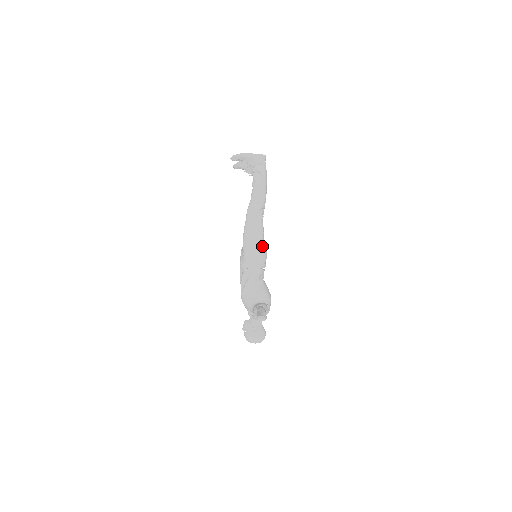
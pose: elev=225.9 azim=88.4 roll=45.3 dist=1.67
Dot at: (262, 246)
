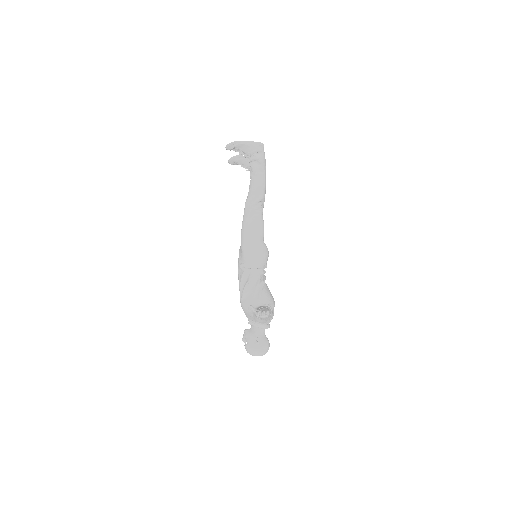
Dot at: (263, 243)
